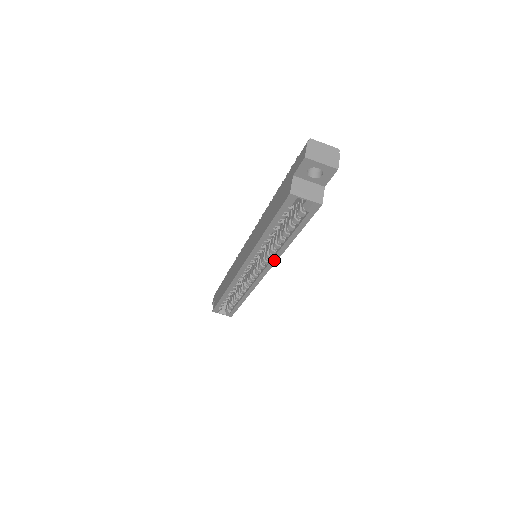
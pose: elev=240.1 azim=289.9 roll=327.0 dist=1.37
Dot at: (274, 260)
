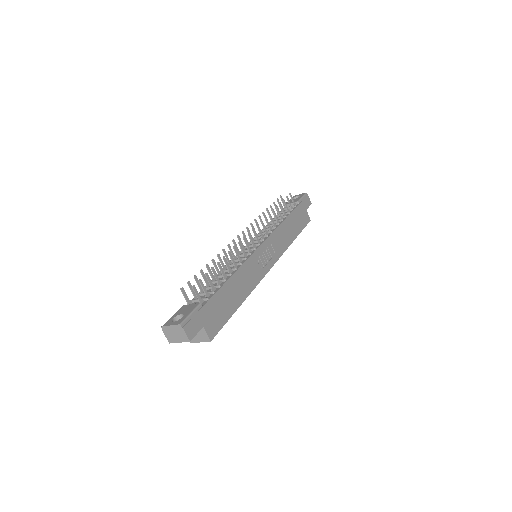
Dot at: (256, 285)
